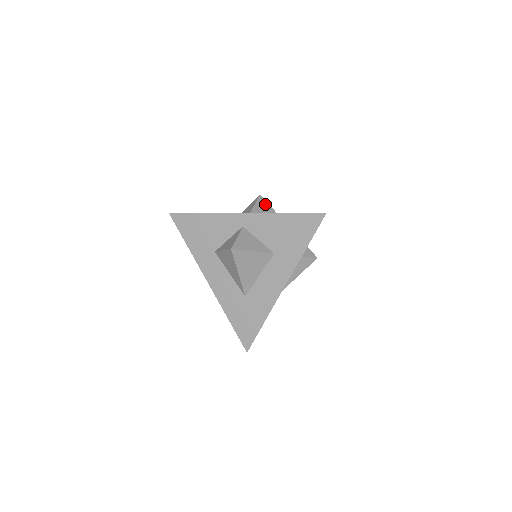
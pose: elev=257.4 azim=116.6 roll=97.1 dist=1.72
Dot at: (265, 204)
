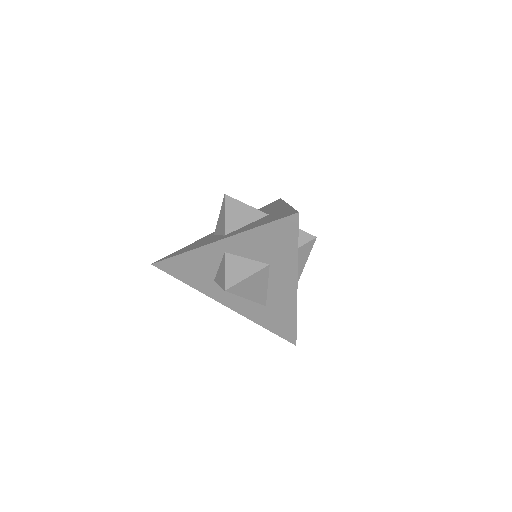
Dot at: (235, 204)
